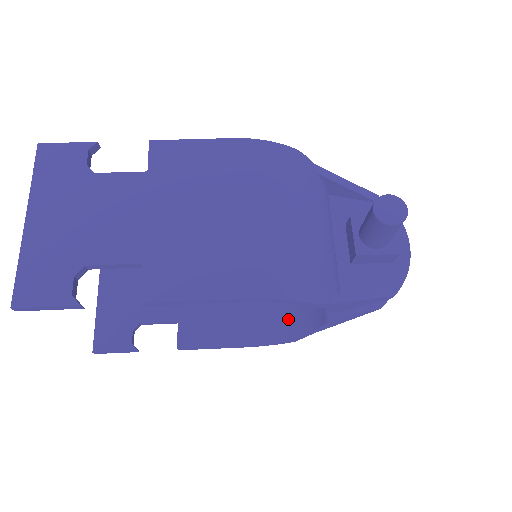
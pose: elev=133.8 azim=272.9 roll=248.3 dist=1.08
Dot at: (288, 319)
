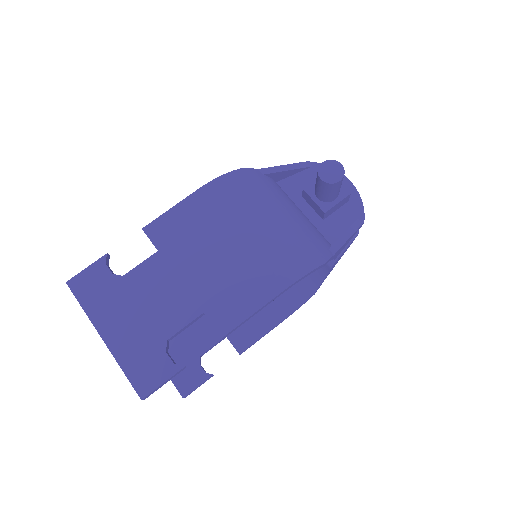
Dot at: (300, 283)
